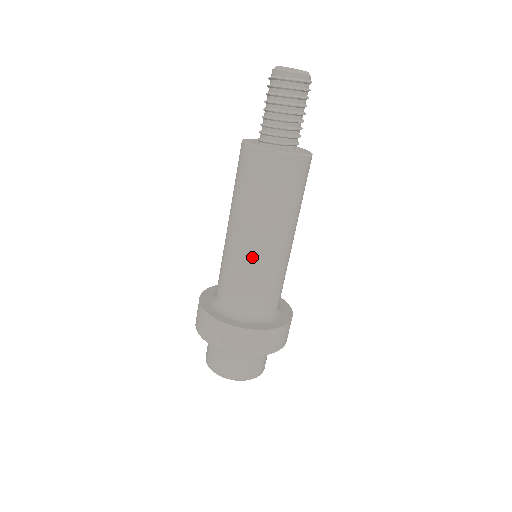
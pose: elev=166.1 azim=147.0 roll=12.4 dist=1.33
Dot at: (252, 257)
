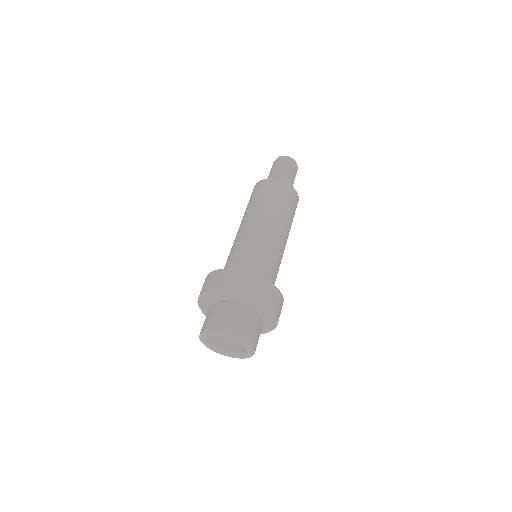
Dot at: (262, 235)
